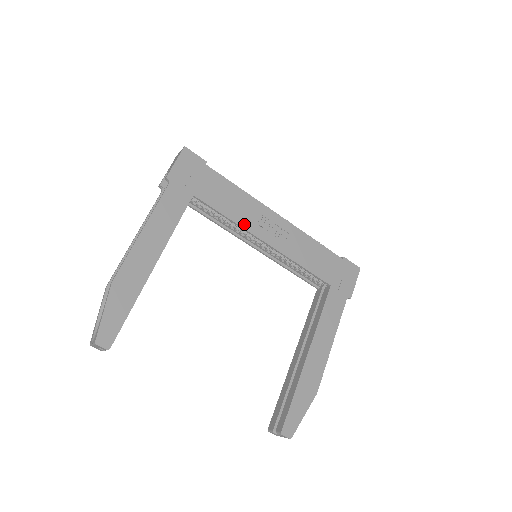
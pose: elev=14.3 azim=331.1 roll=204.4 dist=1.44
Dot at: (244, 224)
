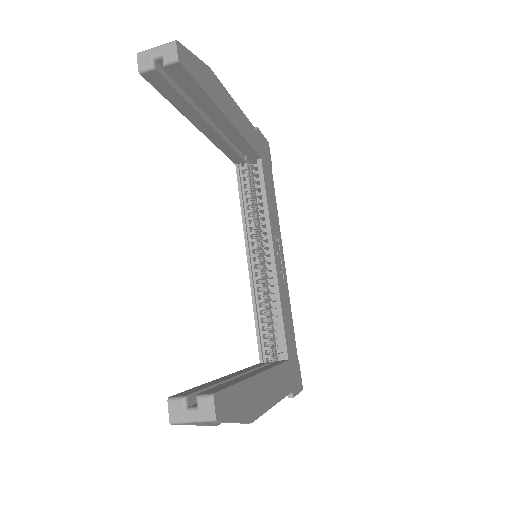
Dot at: (271, 222)
